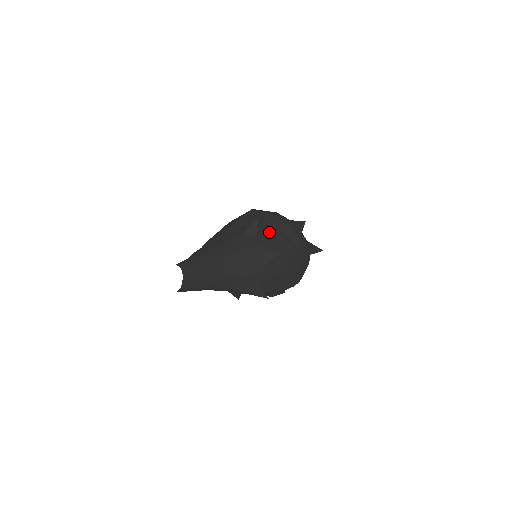
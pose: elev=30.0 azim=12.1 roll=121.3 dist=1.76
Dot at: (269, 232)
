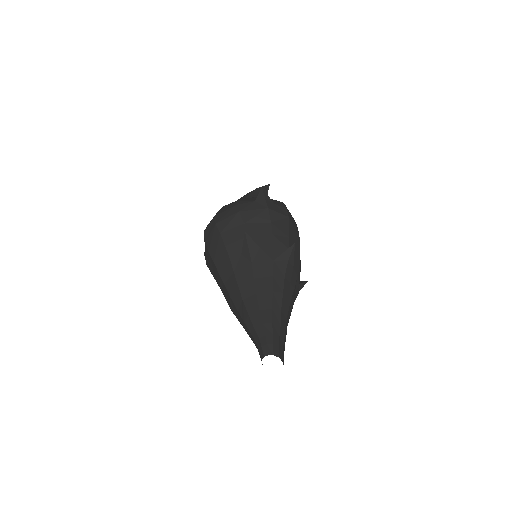
Dot at: (263, 235)
